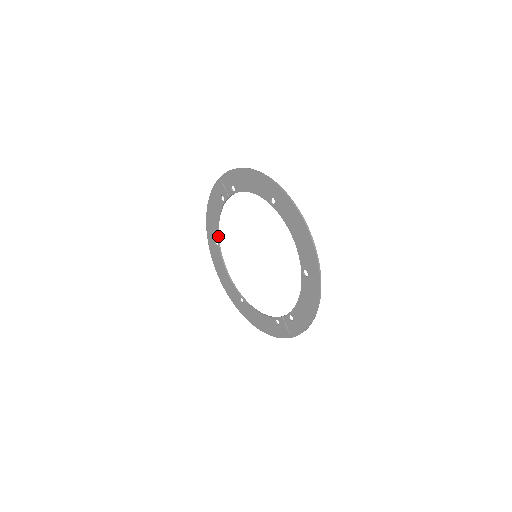
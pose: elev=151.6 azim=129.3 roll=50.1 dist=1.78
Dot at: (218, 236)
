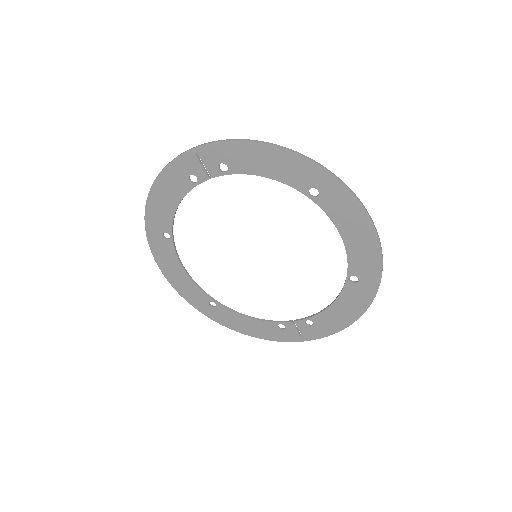
Dot at: (172, 227)
